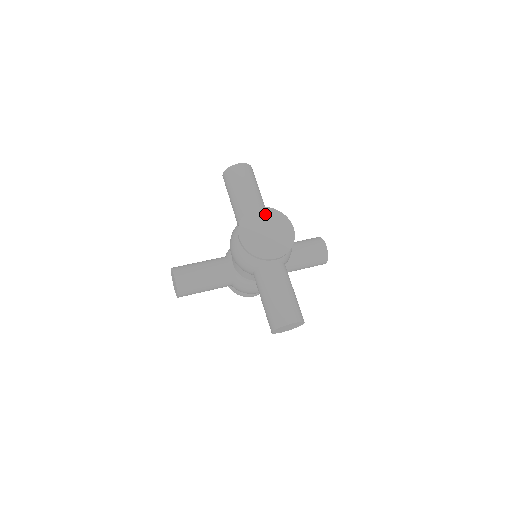
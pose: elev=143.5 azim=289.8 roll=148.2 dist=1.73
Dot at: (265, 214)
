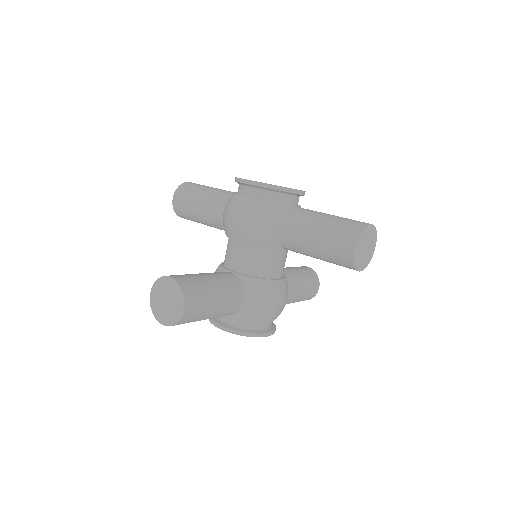
Dot at: occluded
